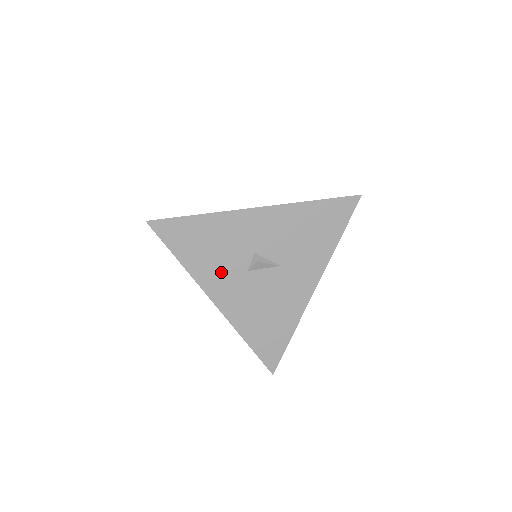
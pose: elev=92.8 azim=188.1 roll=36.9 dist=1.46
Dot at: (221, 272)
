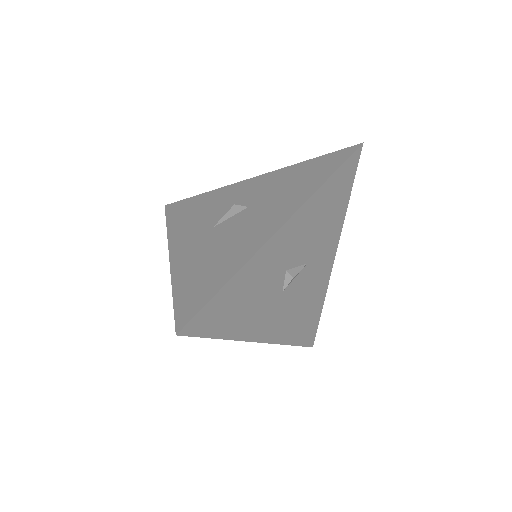
Dot at: (261, 313)
